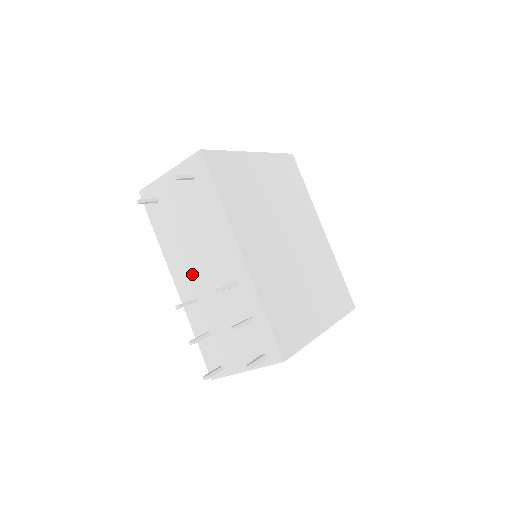
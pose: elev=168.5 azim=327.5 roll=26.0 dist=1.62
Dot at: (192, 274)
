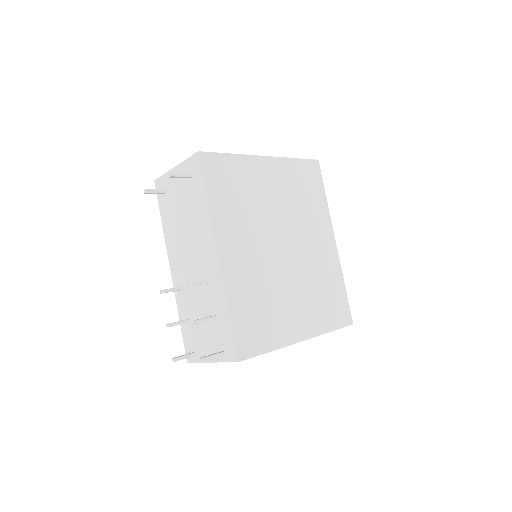
Dot at: (182, 264)
